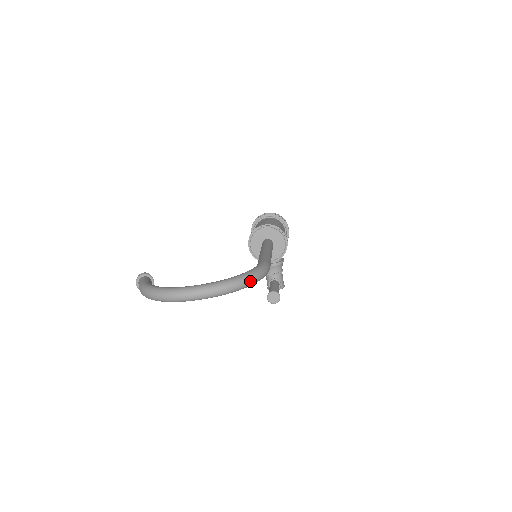
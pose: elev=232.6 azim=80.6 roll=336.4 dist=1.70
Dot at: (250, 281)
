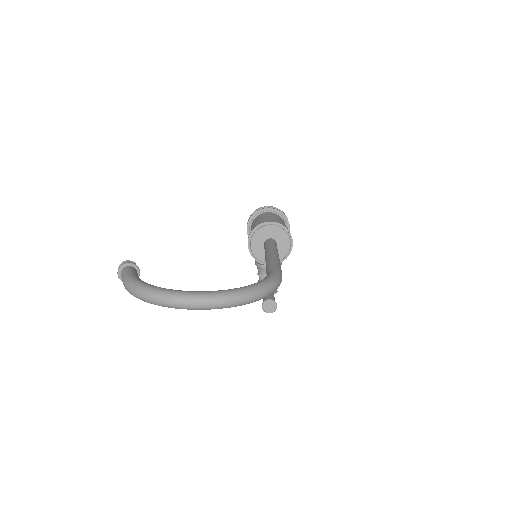
Dot at: (263, 294)
